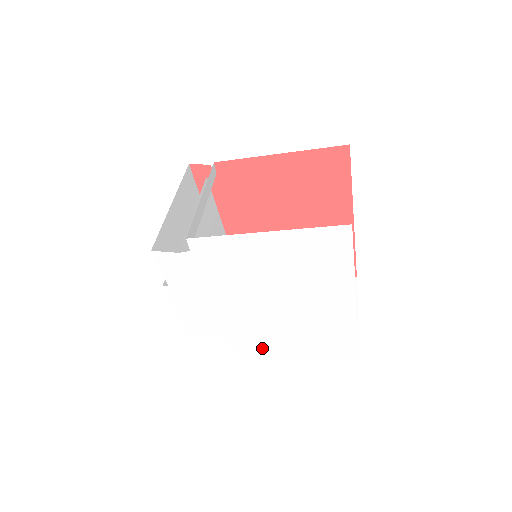
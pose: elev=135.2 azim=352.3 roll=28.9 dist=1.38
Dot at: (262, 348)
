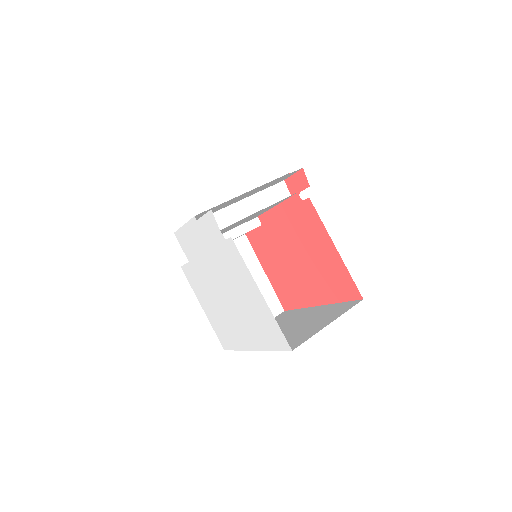
Dot at: (196, 286)
